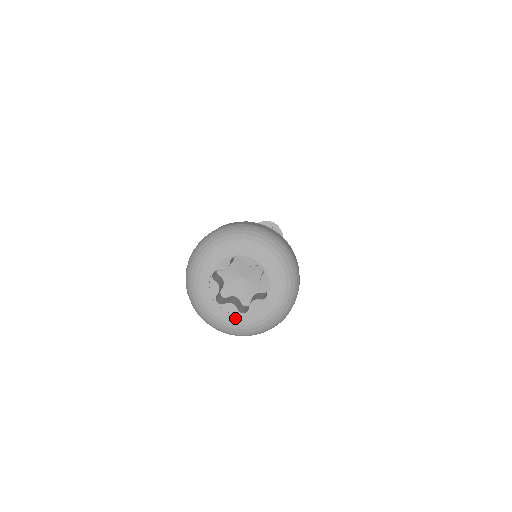
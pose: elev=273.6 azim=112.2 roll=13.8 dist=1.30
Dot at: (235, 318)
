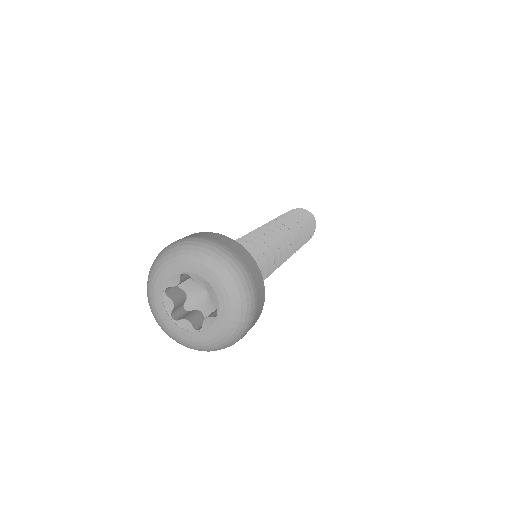
Dot at: (190, 335)
